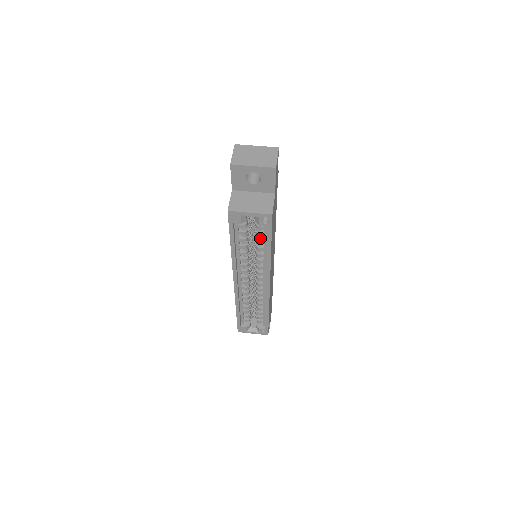
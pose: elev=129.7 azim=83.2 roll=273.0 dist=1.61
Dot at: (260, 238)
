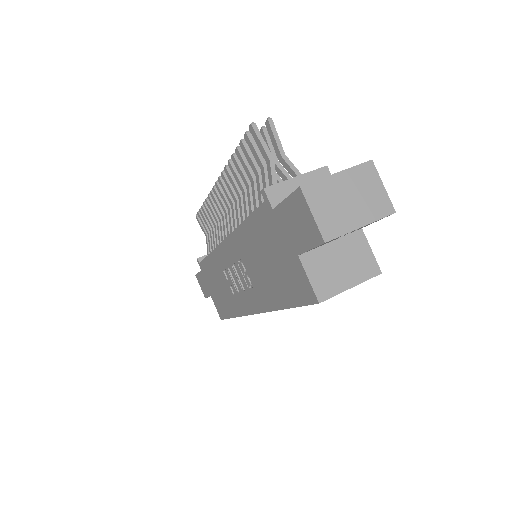
Dot at: occluded
